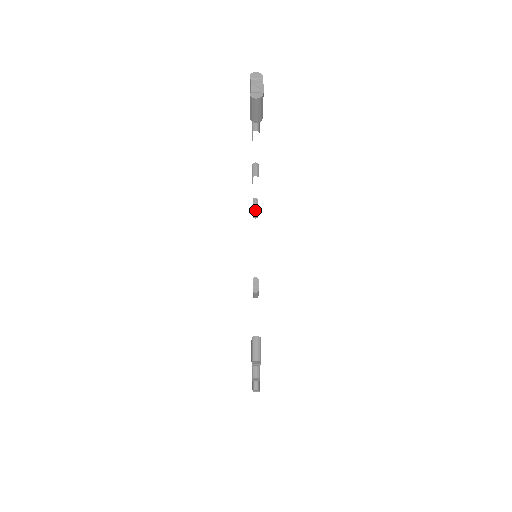
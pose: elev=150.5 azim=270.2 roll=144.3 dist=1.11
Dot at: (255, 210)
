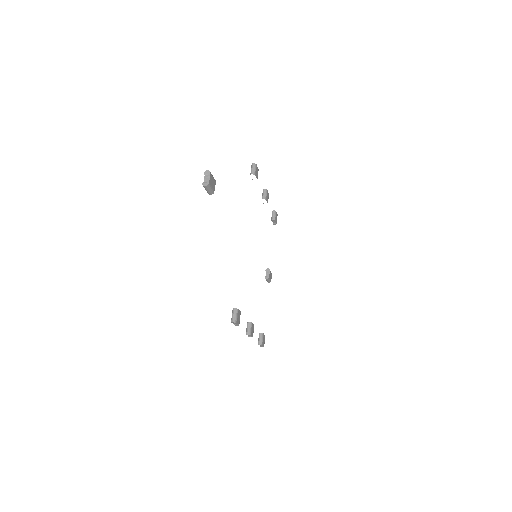
Dot at: (273, 219)
